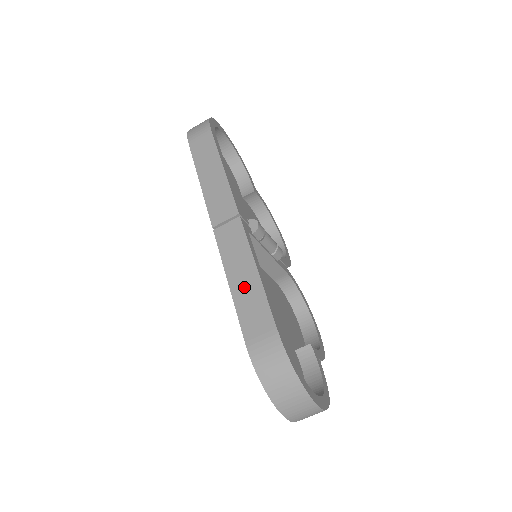
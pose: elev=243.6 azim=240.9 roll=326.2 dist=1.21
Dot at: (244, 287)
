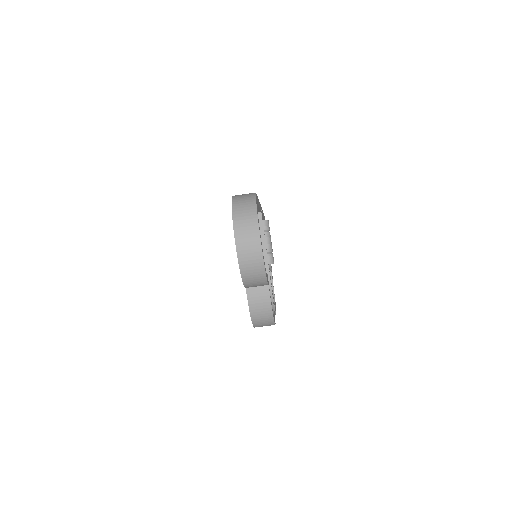
Dot at: occluded
